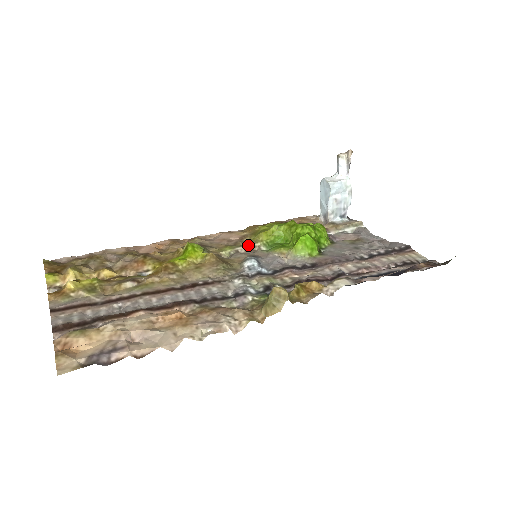
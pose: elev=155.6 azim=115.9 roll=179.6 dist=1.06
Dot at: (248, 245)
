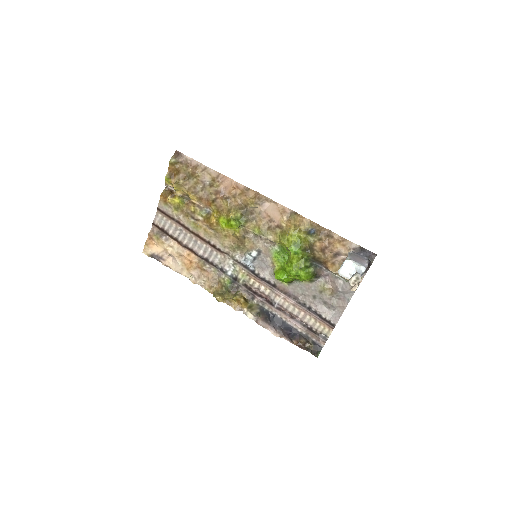
Dot at: (269, 239)
